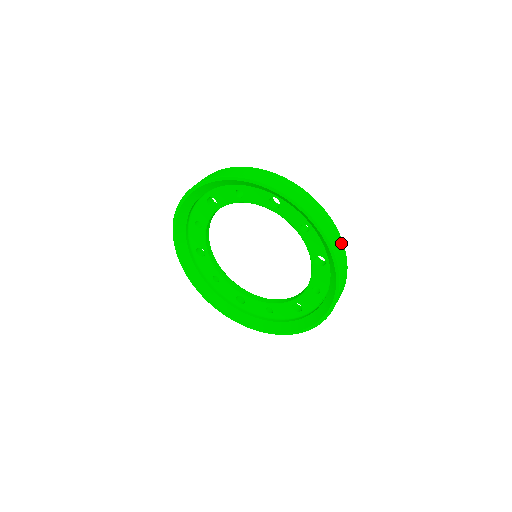
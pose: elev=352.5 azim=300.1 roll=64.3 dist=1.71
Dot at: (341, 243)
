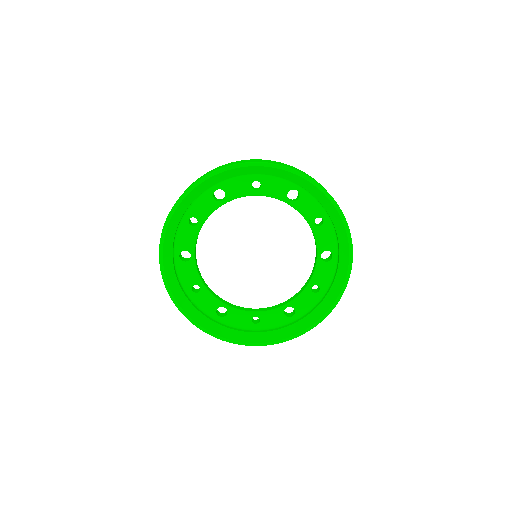
Dot at: occluded
